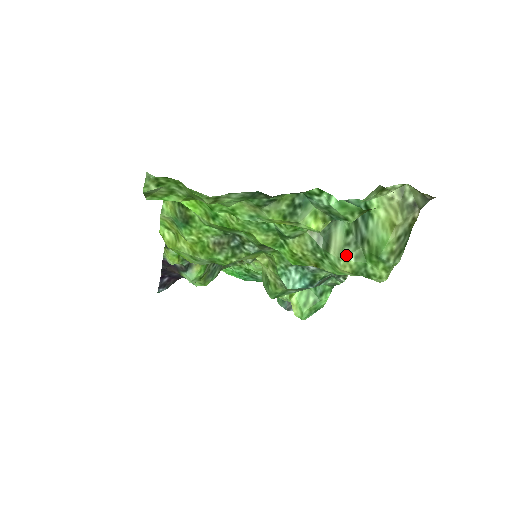
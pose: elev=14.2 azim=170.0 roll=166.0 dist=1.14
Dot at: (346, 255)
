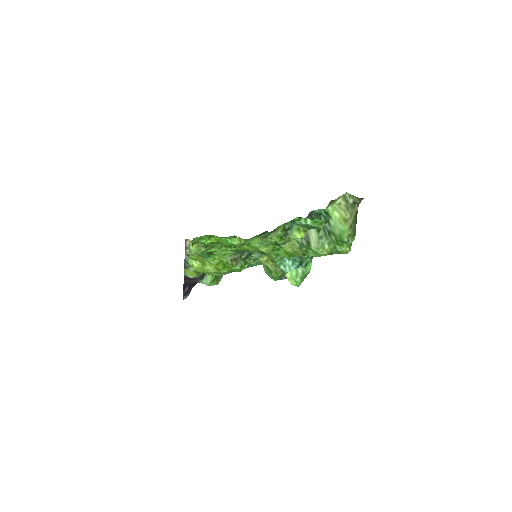
Dot at: (322, 245)
